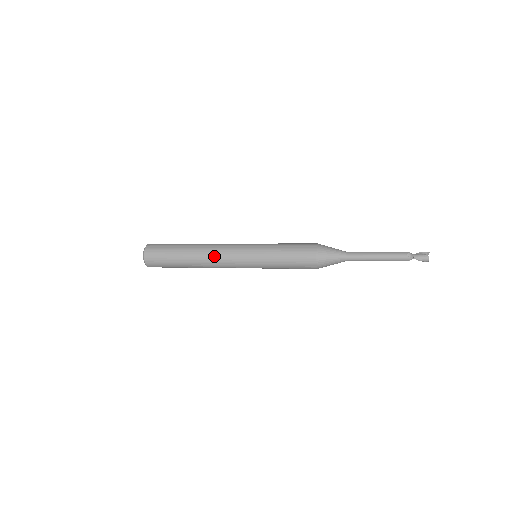
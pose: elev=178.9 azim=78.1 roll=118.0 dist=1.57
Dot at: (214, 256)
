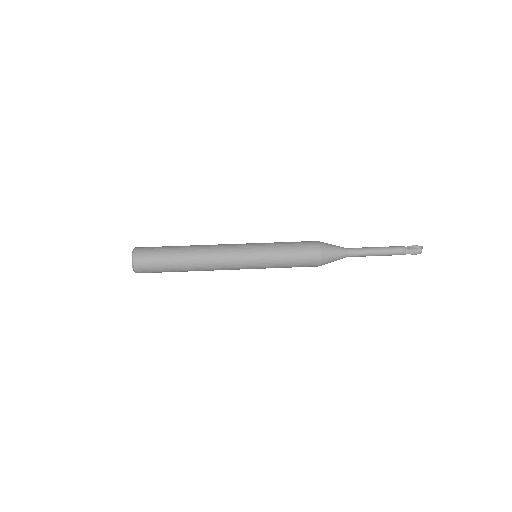
Dot at: (214, 264)
